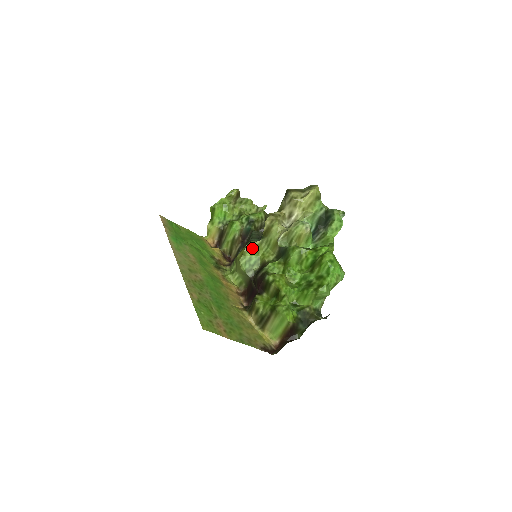
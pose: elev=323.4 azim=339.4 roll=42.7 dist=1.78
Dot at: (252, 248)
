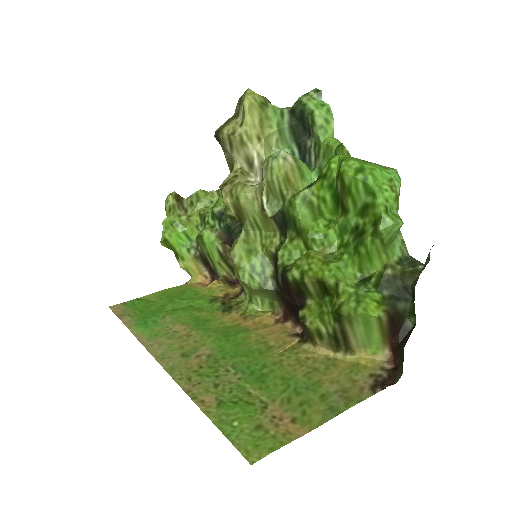
Dot at: (241, 251)
